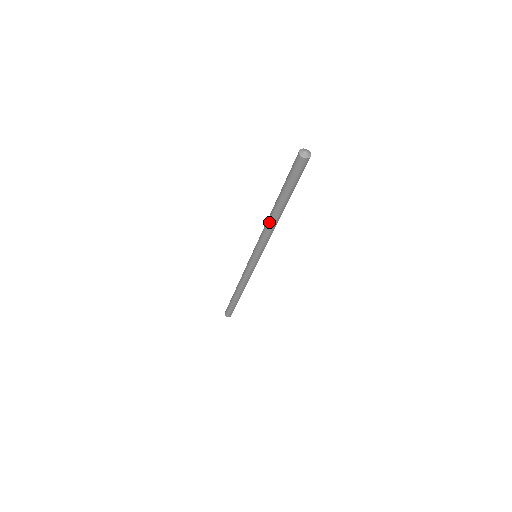
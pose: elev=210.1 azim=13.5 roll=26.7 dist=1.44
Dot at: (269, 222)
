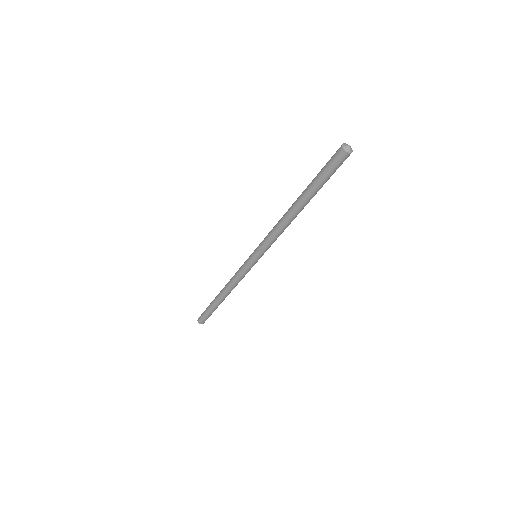
Dot at: (287, 221)
